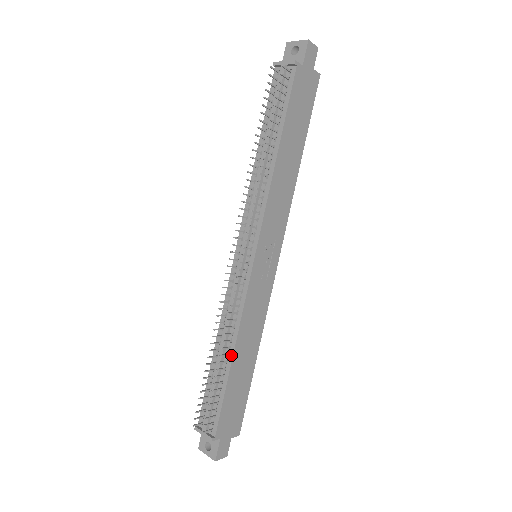
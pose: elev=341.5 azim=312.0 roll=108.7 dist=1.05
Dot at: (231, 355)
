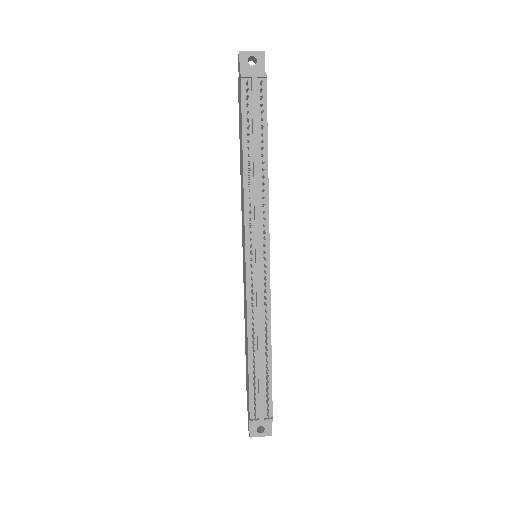
Dot at: (269, 346)
